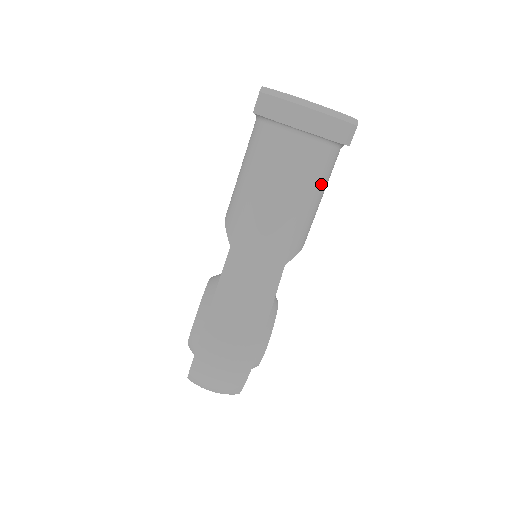
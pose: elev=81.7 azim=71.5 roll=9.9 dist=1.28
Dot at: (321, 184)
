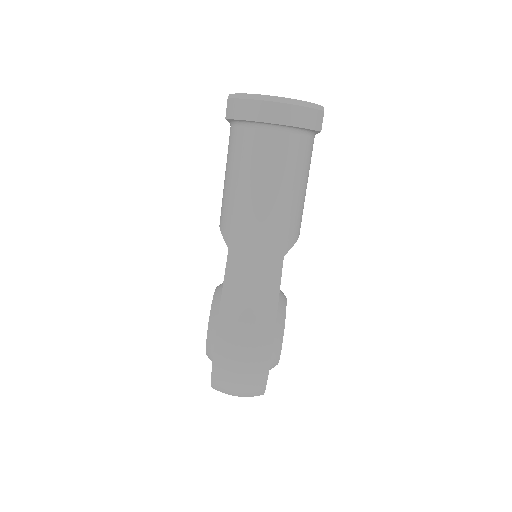
Dot at: (302, 173)
